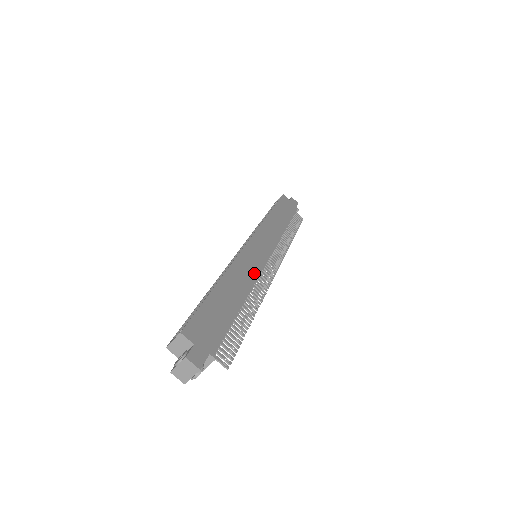
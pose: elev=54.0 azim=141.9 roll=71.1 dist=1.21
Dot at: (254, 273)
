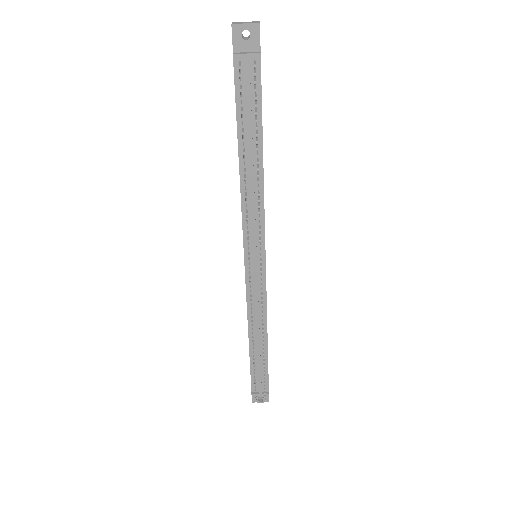
Dot at: occluded
